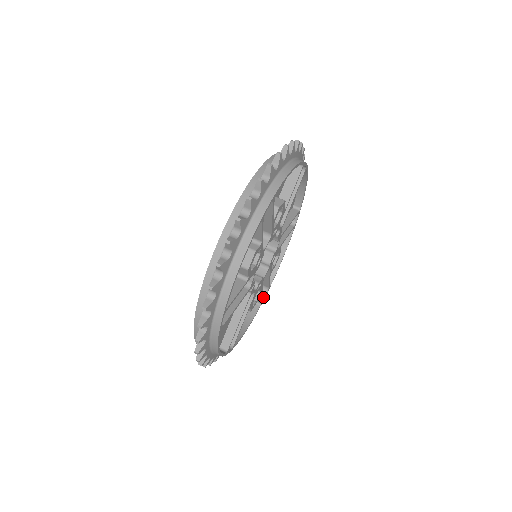
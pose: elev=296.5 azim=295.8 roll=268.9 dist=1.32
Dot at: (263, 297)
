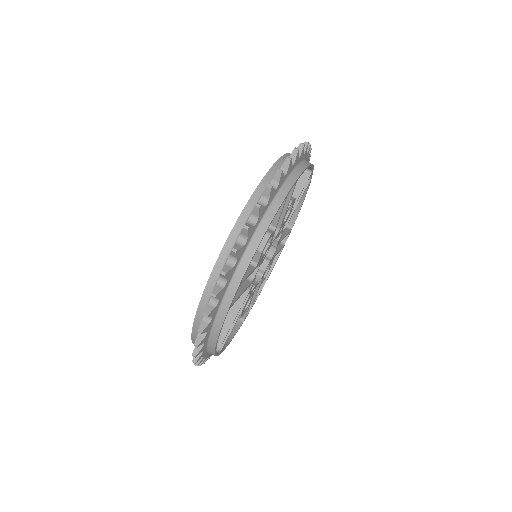
Dot at: occluded
